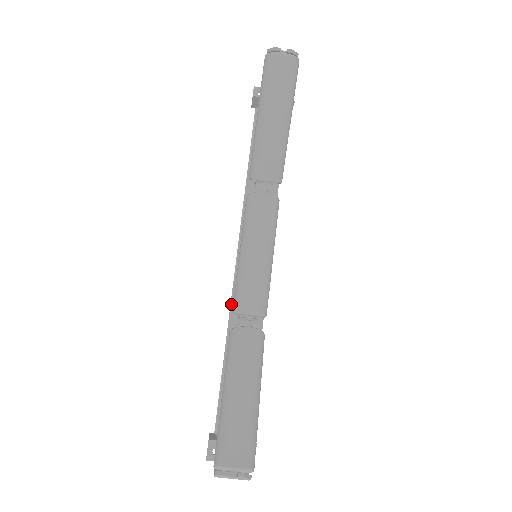
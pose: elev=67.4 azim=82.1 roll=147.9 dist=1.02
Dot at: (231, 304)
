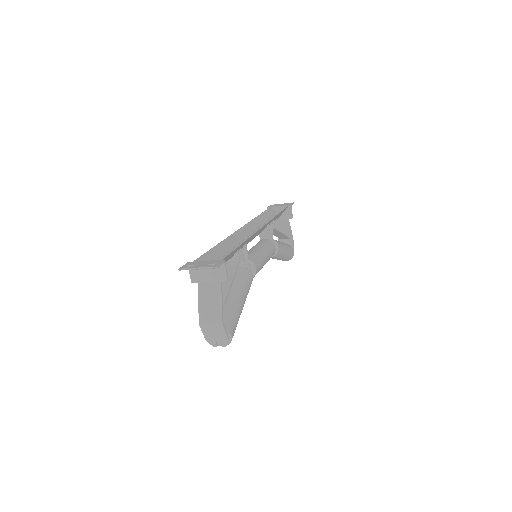
Dot at: occluded
